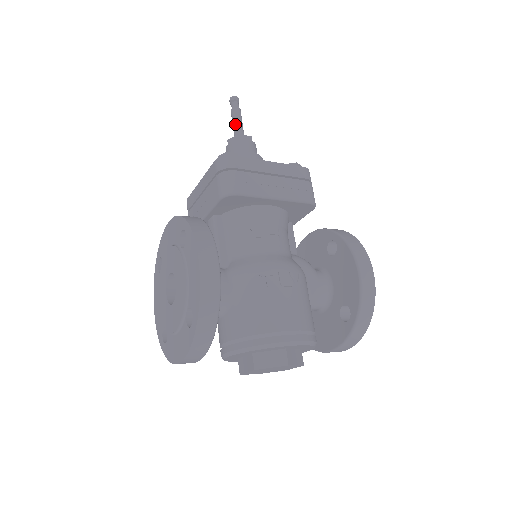
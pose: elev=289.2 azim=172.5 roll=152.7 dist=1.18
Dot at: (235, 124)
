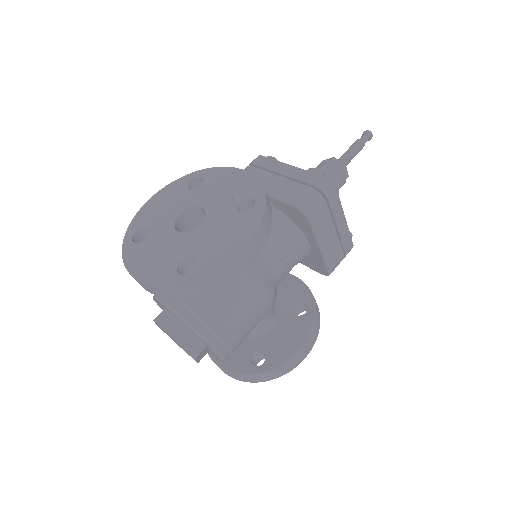
Dot at: (350, 153)
